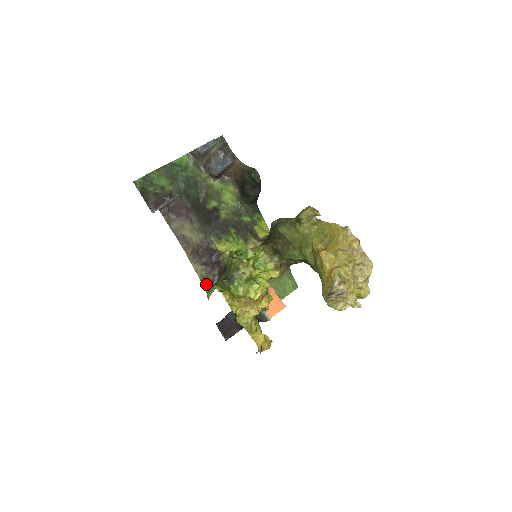
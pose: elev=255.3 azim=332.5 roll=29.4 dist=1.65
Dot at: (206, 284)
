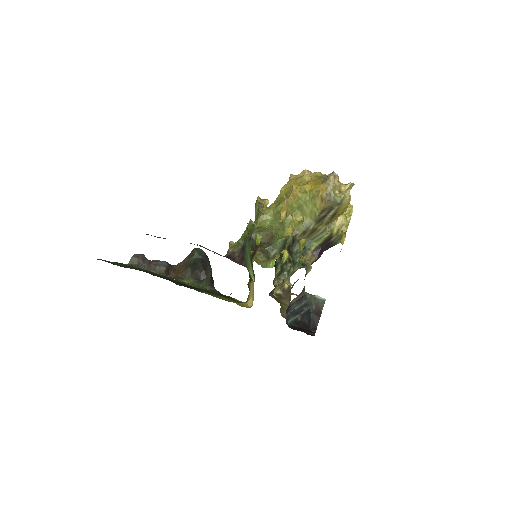
Dot at: occluded
